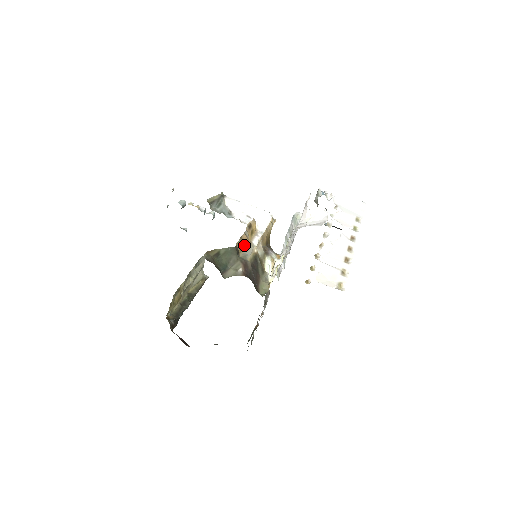
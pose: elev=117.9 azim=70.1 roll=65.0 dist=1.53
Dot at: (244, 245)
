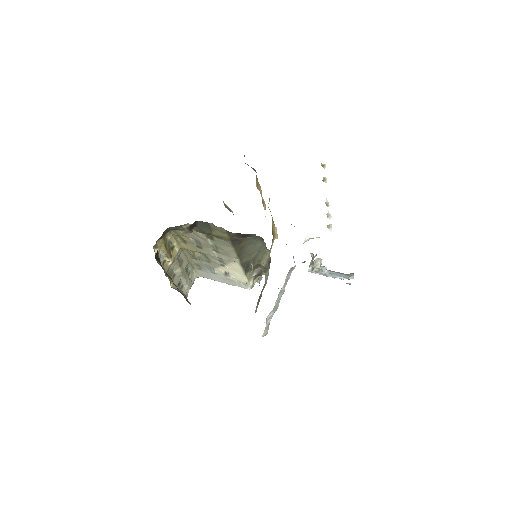
Dot at: (259, 189)
